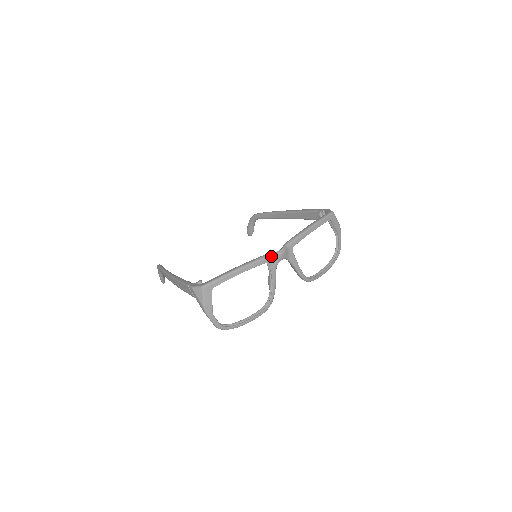
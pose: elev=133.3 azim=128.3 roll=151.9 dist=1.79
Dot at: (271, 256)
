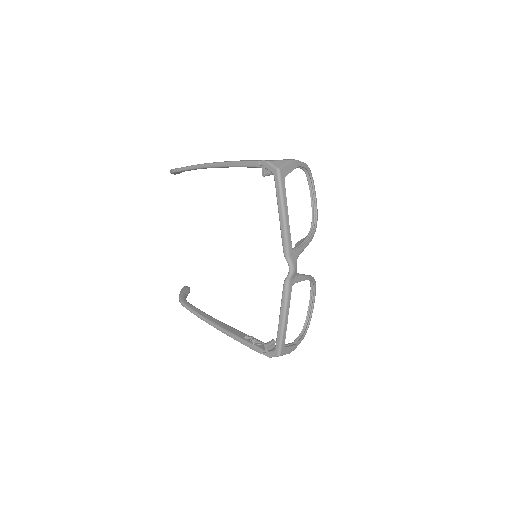
Dot at: (290, 281)
